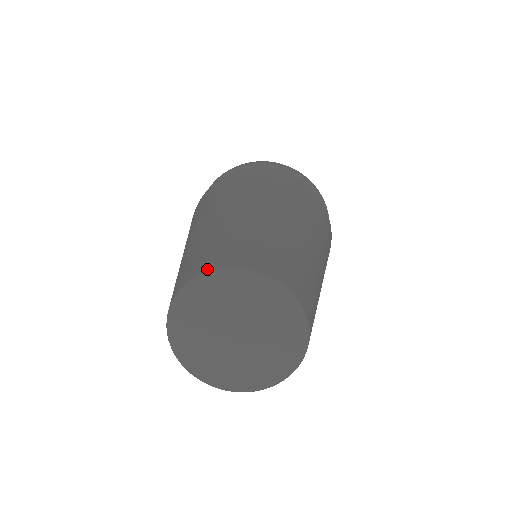
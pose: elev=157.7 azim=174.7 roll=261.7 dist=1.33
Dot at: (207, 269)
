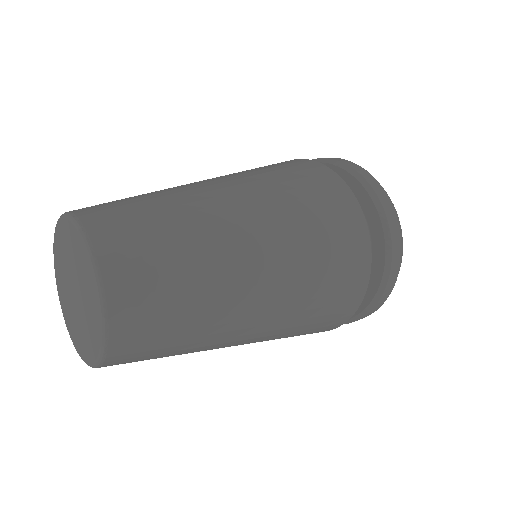
Dot at: (93, 234)
